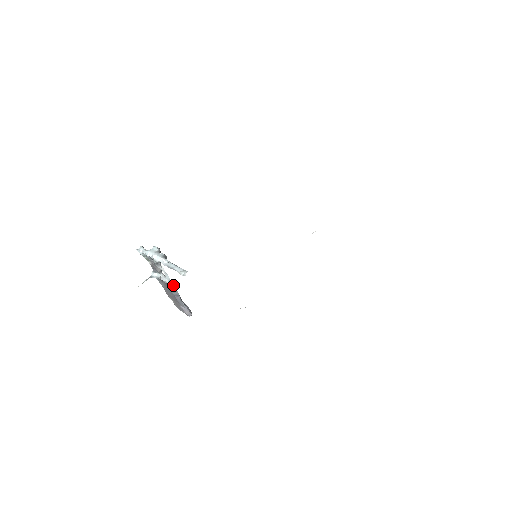
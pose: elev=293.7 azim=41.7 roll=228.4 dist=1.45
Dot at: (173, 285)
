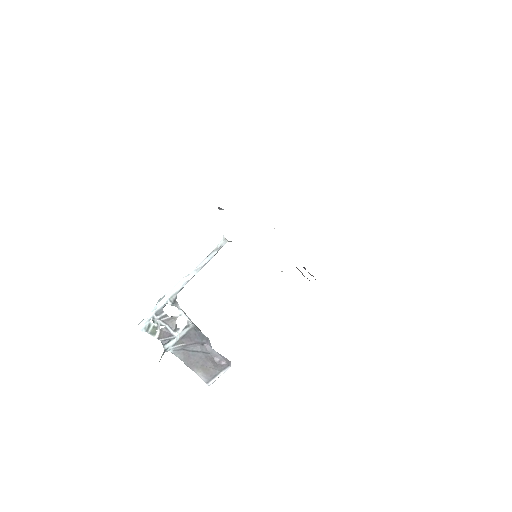
Dot at: (198, 329)
